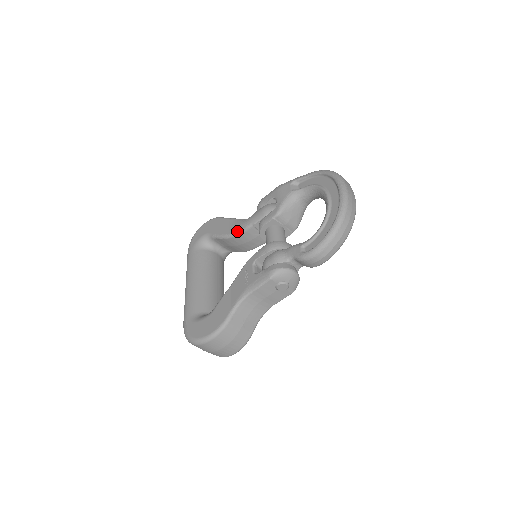
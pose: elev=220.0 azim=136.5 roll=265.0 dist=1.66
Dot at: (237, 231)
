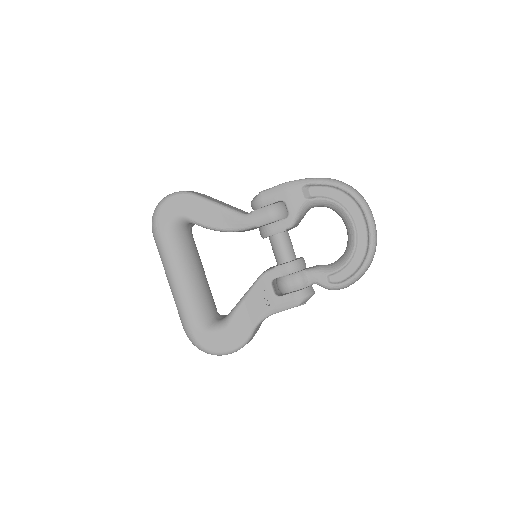
Dot at: (233, 228)
